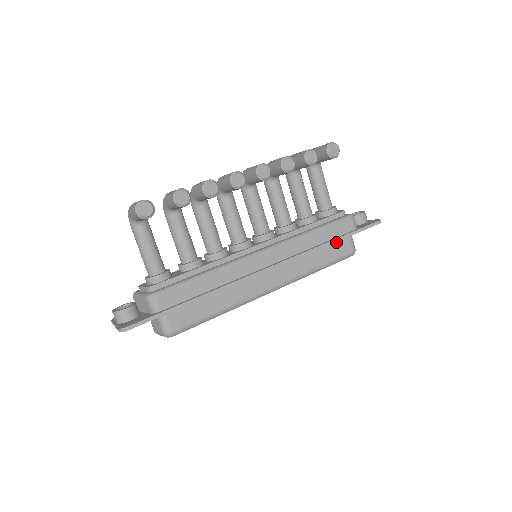
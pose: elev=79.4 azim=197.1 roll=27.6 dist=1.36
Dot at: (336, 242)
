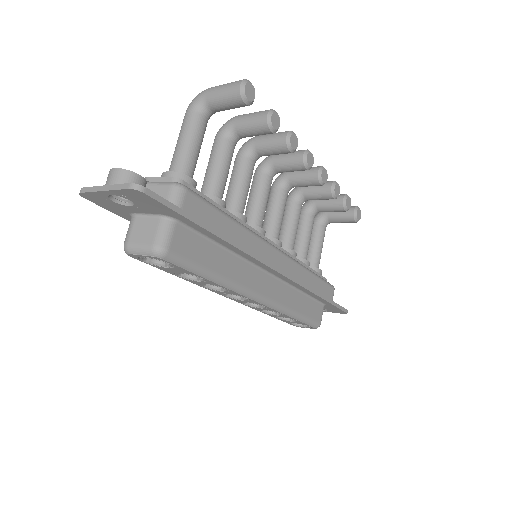
Dot at: (315, 302)
